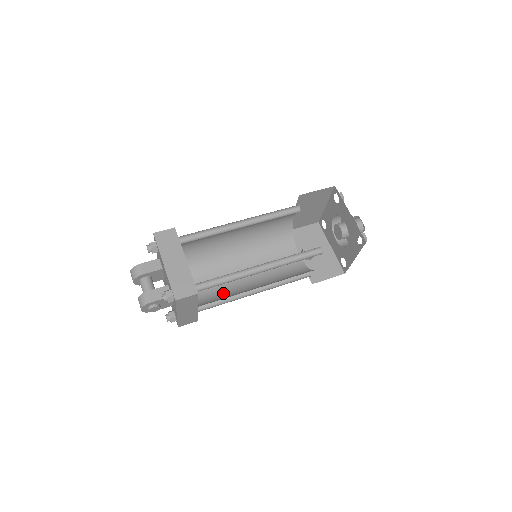
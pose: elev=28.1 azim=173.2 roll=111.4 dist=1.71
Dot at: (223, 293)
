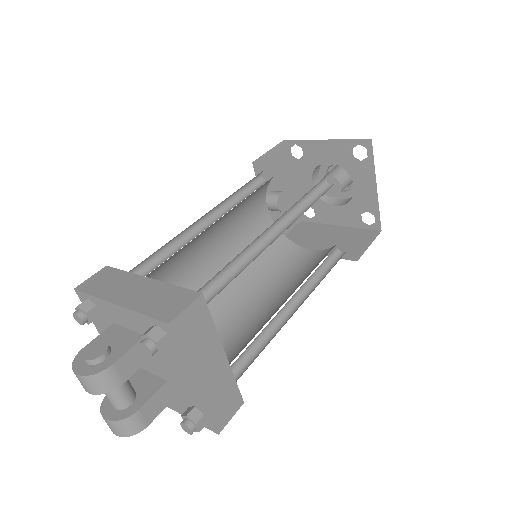
Dot at: occluded
